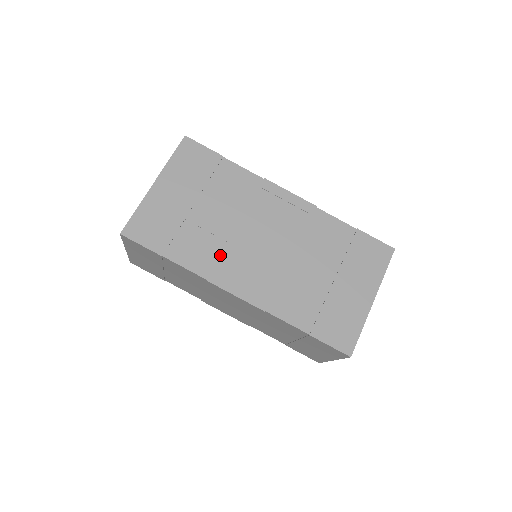
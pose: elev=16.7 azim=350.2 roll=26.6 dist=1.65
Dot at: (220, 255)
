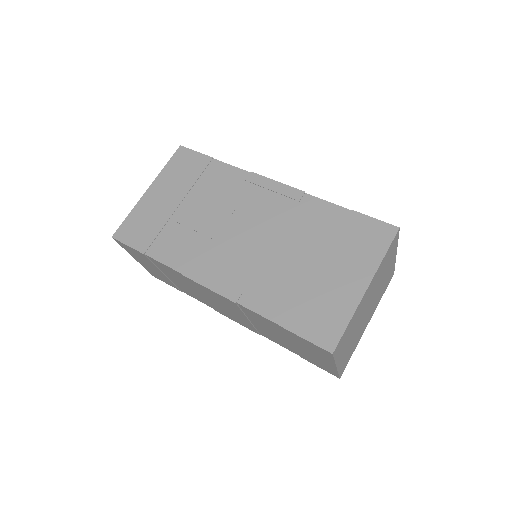
Dot at: (198, 249)
